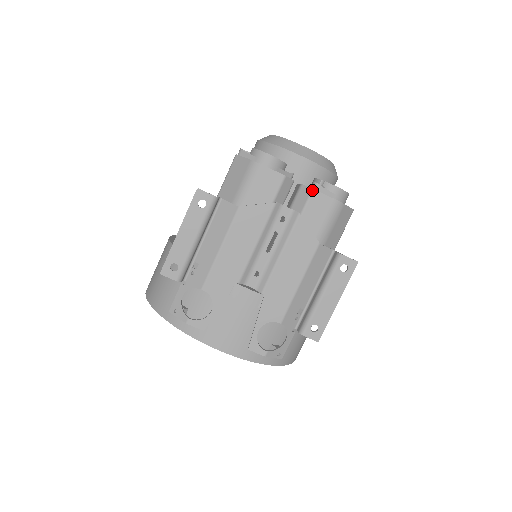
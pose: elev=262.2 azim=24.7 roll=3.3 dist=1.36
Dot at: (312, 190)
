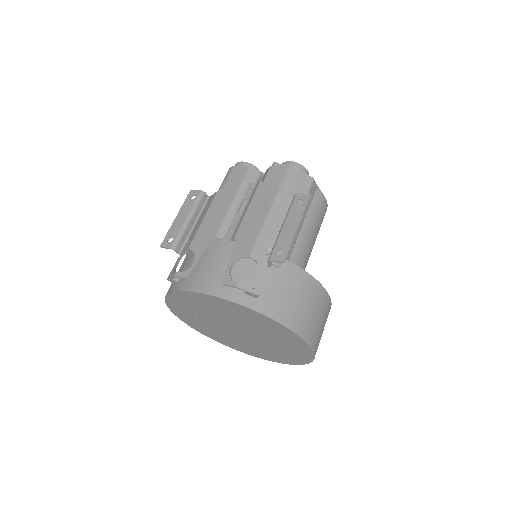
Dot at: (270, 167)
